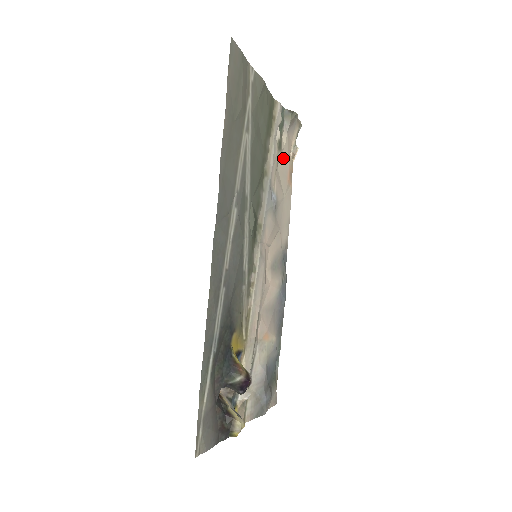
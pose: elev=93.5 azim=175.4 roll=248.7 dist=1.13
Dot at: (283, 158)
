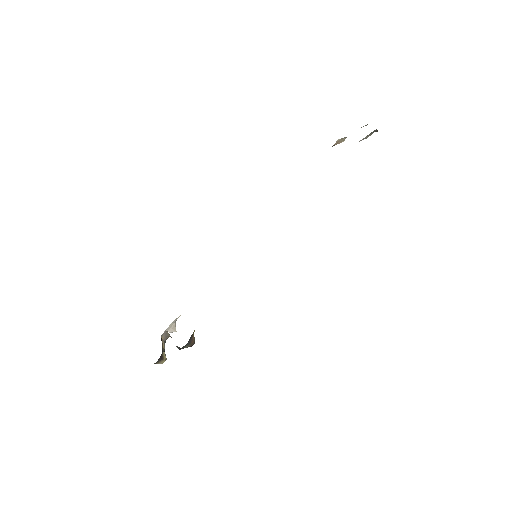
Dot at: occluded
